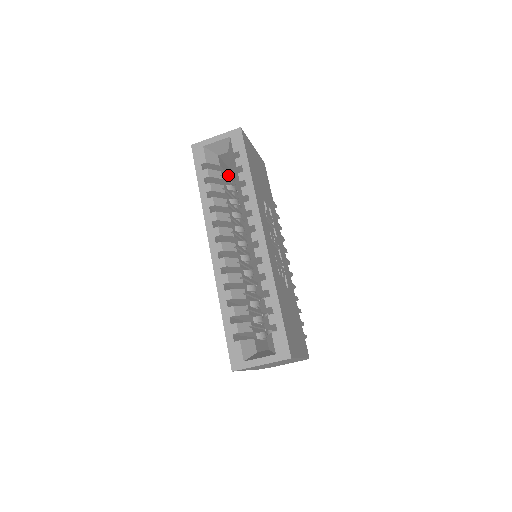
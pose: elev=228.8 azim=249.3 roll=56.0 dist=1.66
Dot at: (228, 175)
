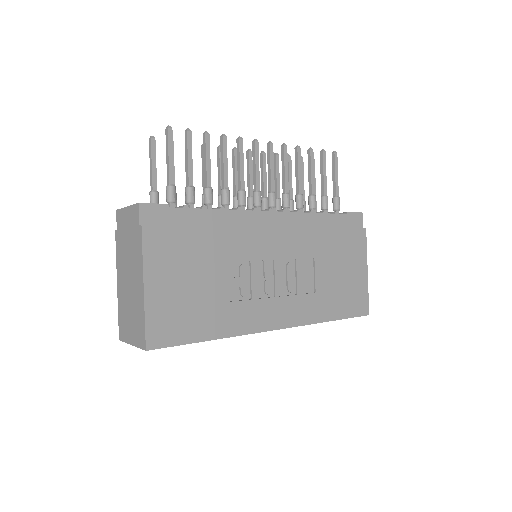
Dot at: occluded
